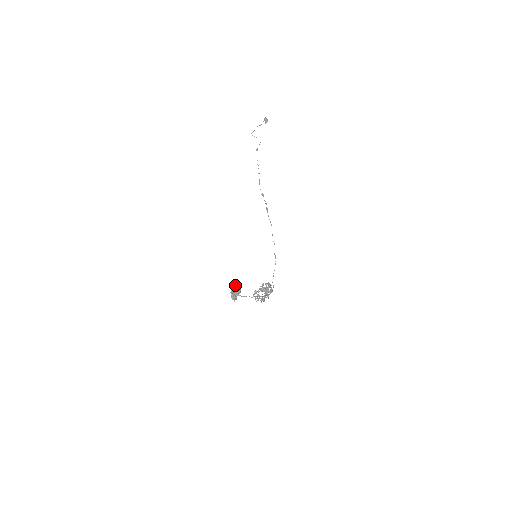
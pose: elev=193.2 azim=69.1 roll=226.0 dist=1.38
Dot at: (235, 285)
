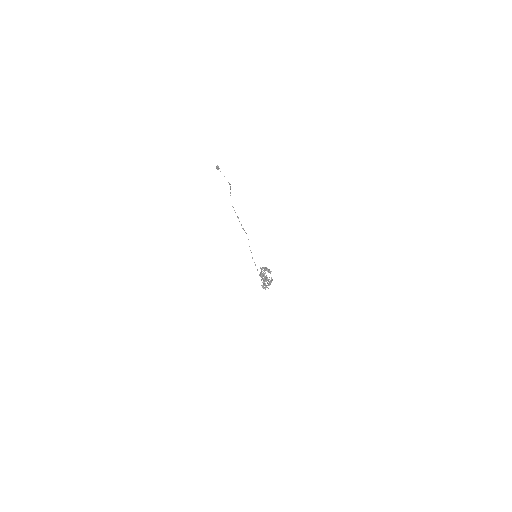
Dot at: (266, 267)
